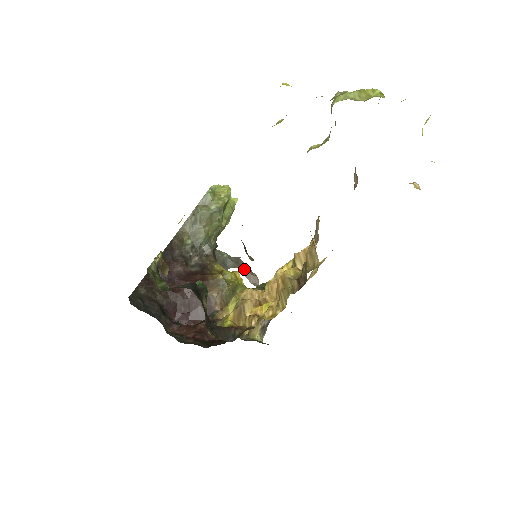
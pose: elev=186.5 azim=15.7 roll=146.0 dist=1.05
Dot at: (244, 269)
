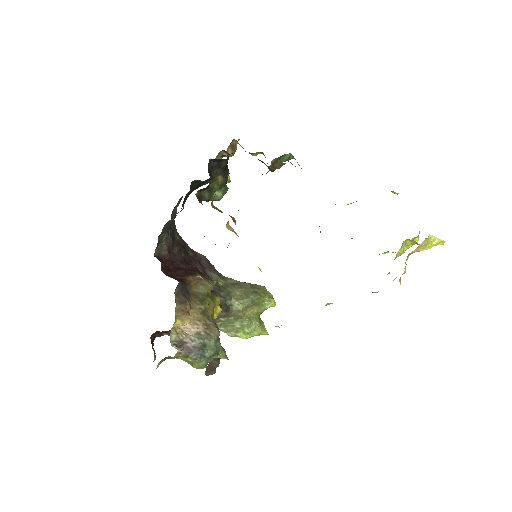
Dot at: (215, 360)
